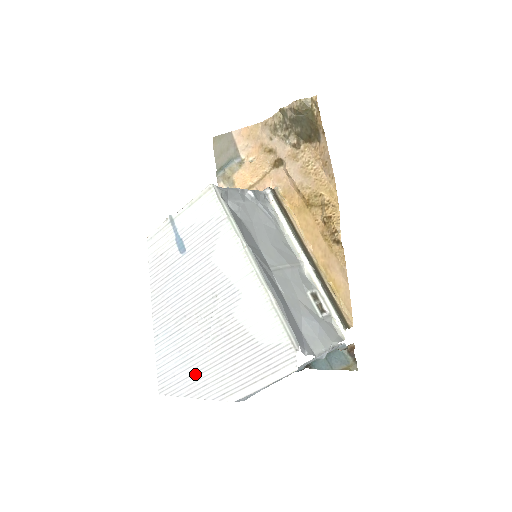
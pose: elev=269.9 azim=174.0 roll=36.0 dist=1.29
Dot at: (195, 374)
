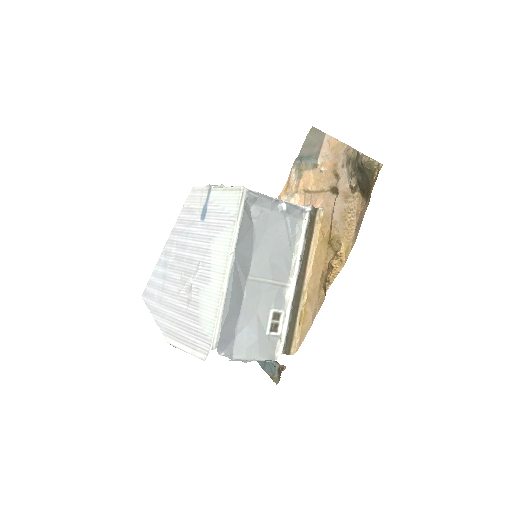
Dot at: (162, 305)
